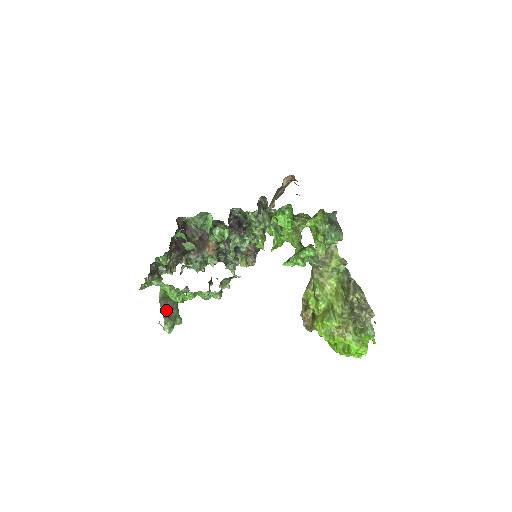
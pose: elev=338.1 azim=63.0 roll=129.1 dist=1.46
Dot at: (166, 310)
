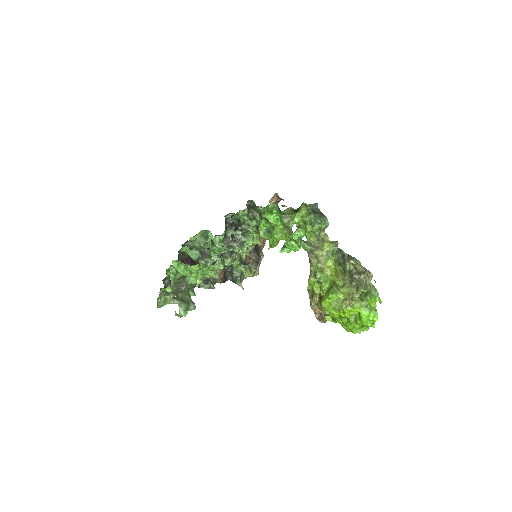
Dot at: (179, 295)
